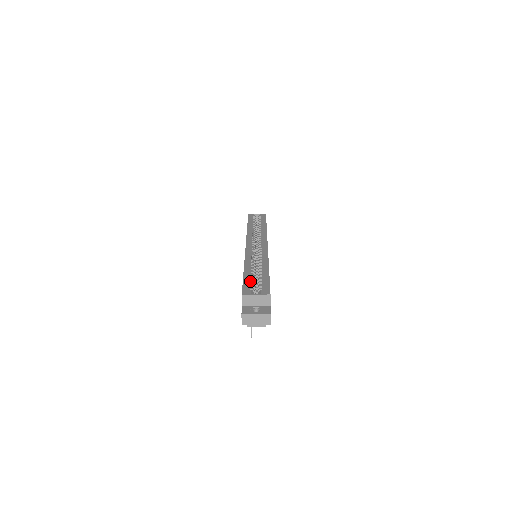
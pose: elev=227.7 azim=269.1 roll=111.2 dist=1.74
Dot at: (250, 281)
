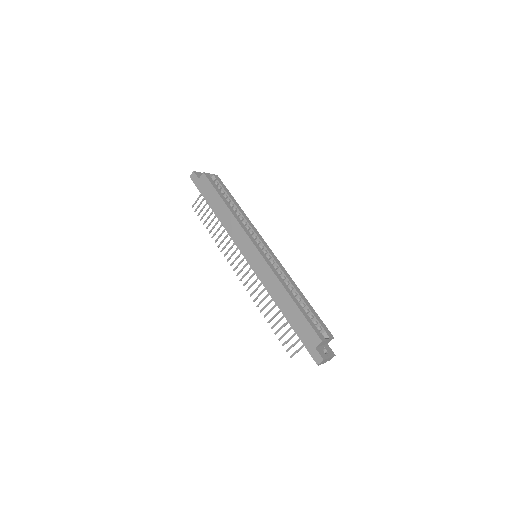
Dot at: (309, 318)
